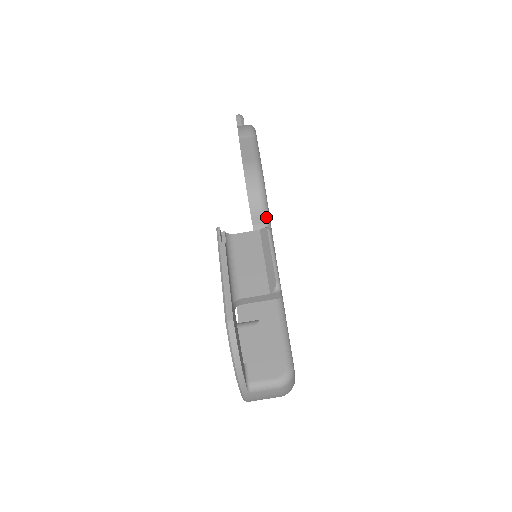
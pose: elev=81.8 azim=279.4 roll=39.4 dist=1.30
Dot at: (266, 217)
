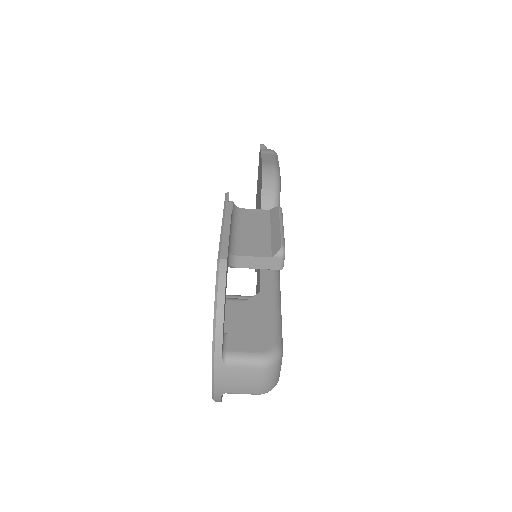
Dot at: occluded
